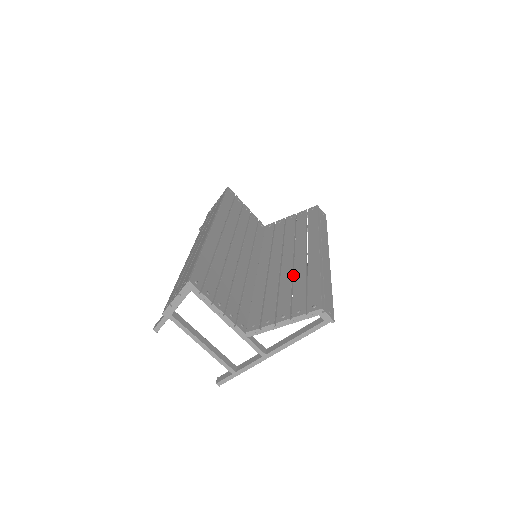
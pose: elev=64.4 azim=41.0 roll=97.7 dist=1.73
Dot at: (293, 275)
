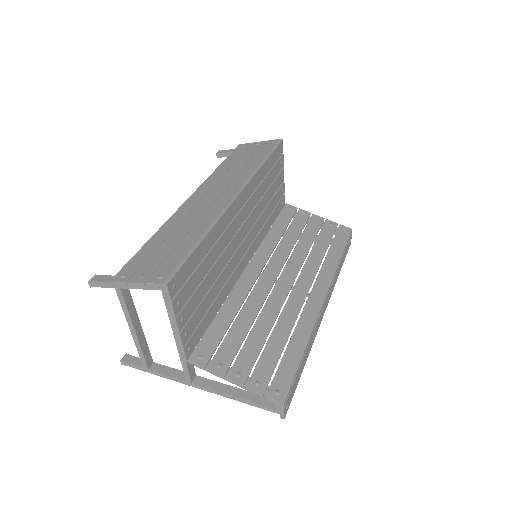
Dot at: (278, 314)
